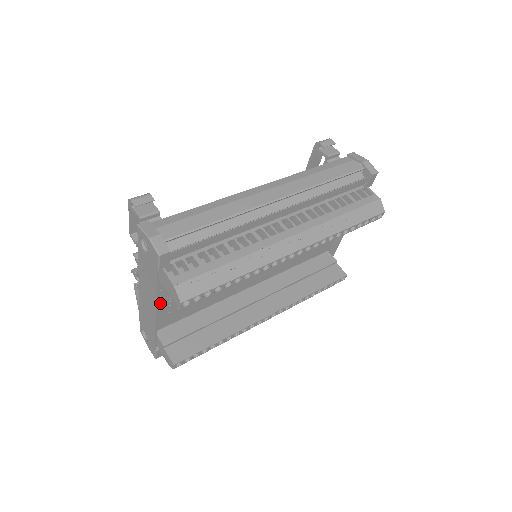
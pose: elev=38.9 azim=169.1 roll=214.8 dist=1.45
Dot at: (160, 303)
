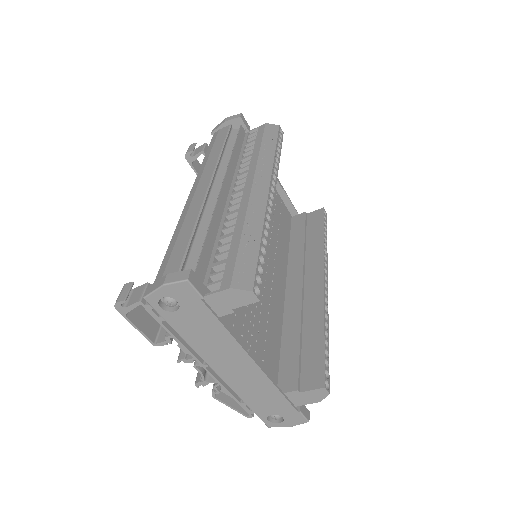
Dot at: occluded
